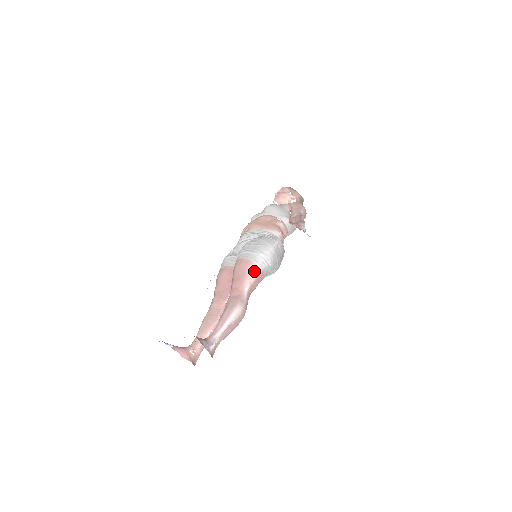
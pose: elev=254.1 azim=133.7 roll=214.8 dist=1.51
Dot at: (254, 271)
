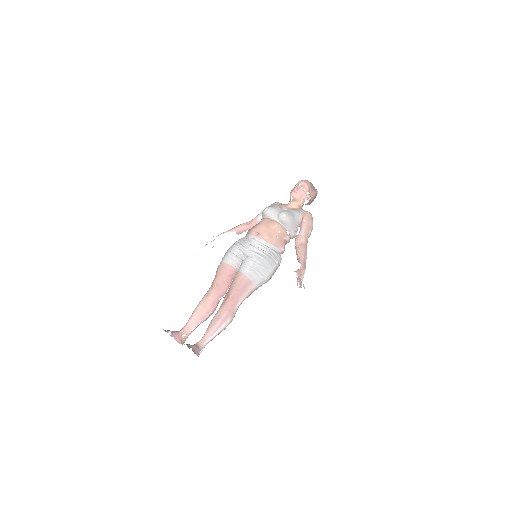
Dot at: (250, 289)
